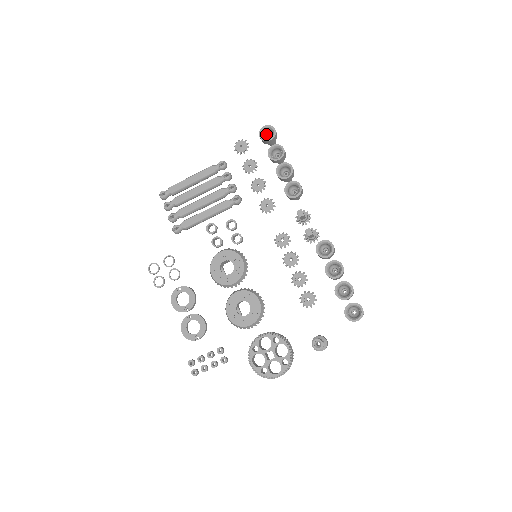
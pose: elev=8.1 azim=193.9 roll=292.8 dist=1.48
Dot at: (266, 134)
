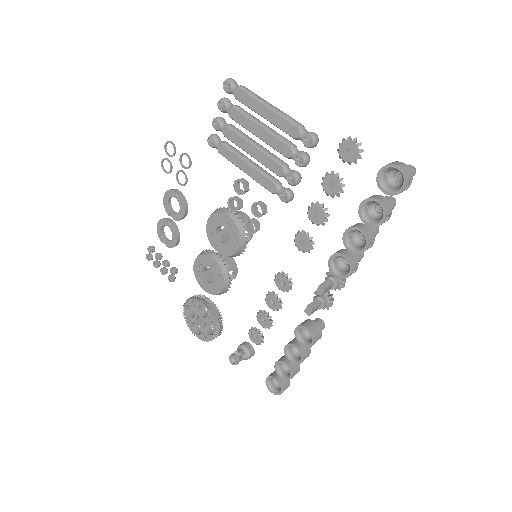
Dot at: occluded
